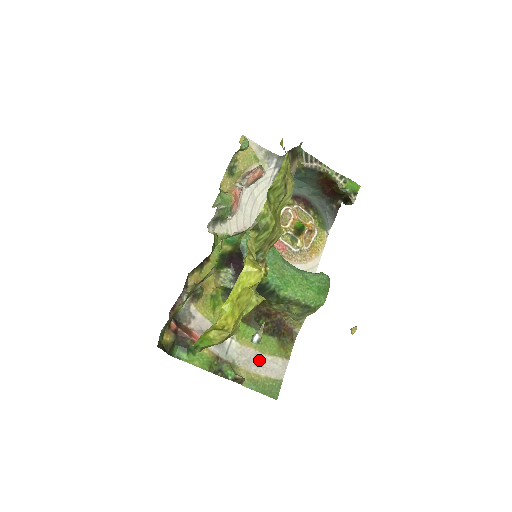
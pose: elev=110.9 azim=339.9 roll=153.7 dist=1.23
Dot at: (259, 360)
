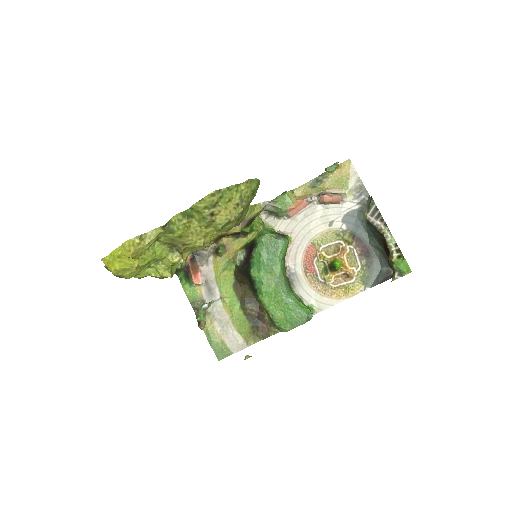
Dot at: (228, 327)
